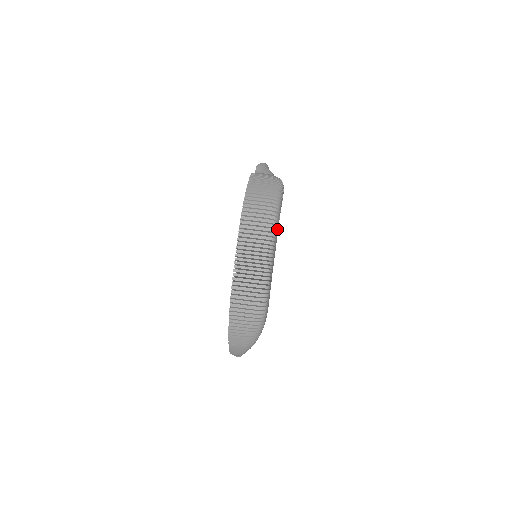
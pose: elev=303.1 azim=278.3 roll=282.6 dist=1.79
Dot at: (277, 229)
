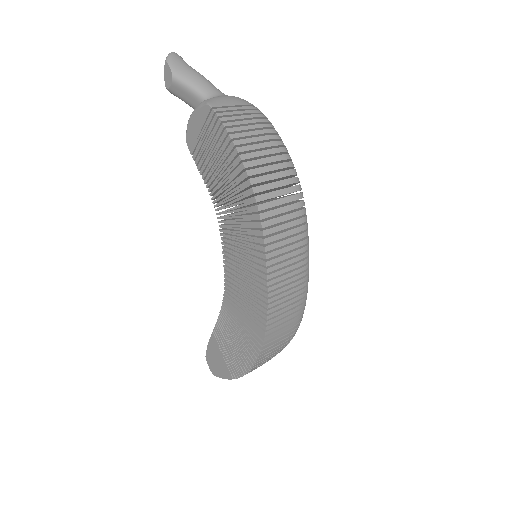
Dot at: occluded
